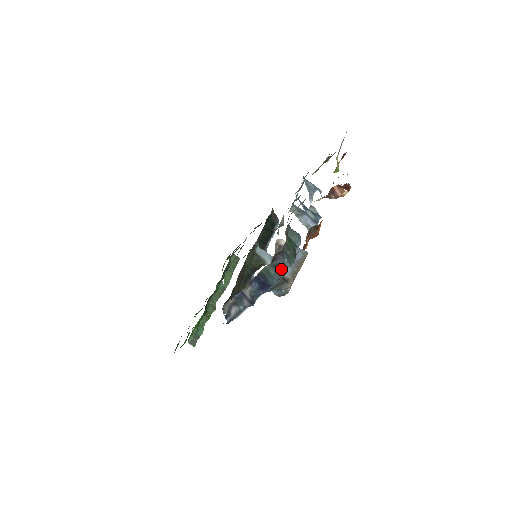
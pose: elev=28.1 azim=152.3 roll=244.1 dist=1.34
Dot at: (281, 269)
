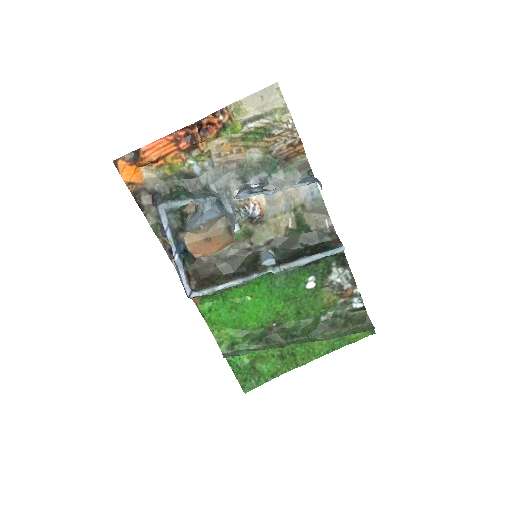
Dot at: (157, 208)
